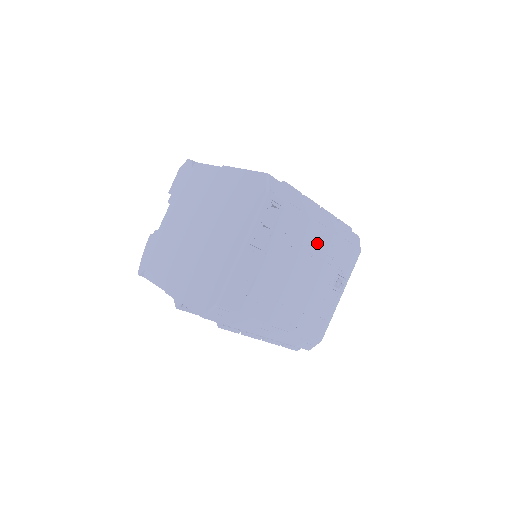
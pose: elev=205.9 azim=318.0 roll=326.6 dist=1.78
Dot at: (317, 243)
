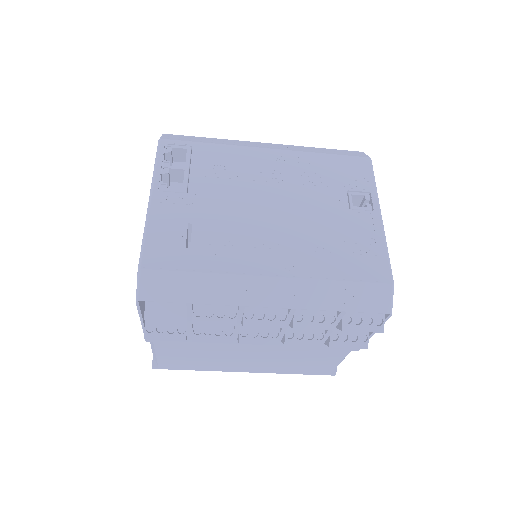
Dot at: (276, 166)
